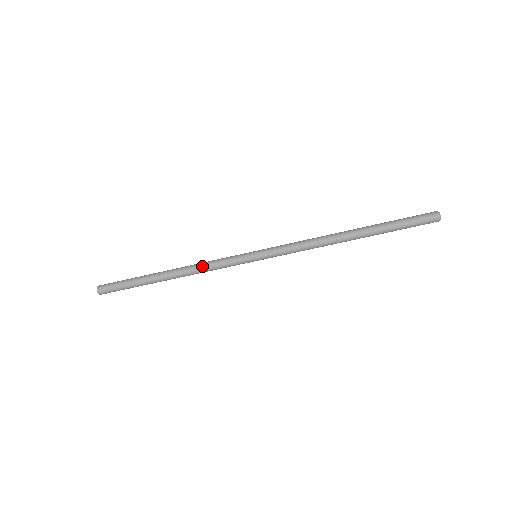
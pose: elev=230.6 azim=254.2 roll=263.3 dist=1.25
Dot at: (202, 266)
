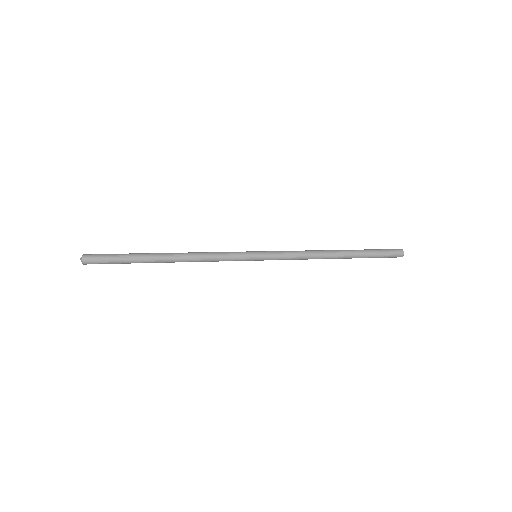
Dot at: (205, 258)
